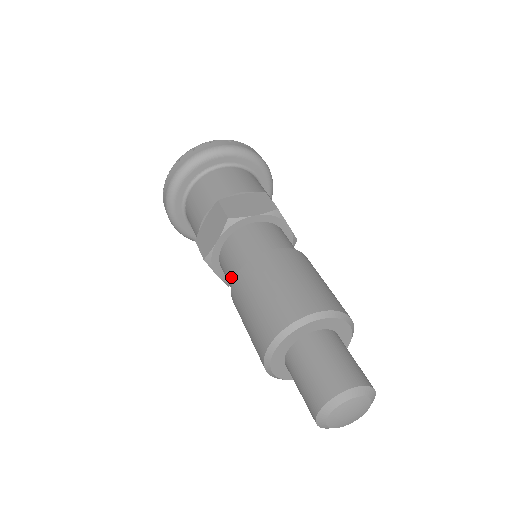
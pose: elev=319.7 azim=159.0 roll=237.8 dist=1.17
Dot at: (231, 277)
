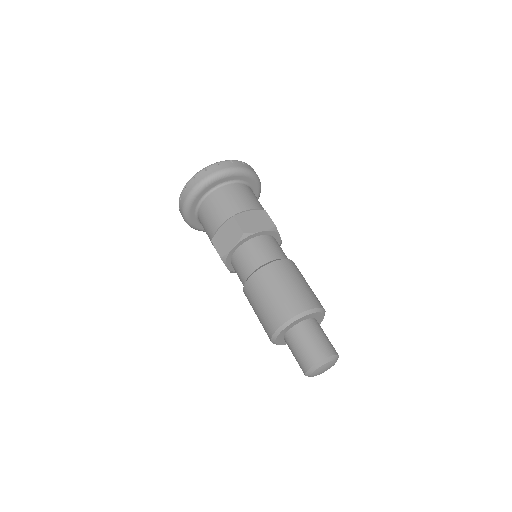
Dot at: occluded
